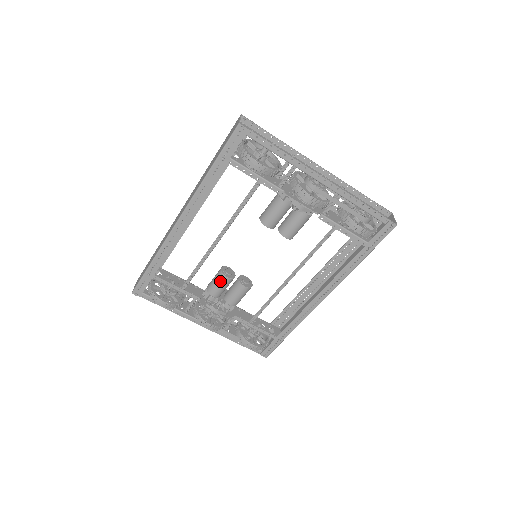
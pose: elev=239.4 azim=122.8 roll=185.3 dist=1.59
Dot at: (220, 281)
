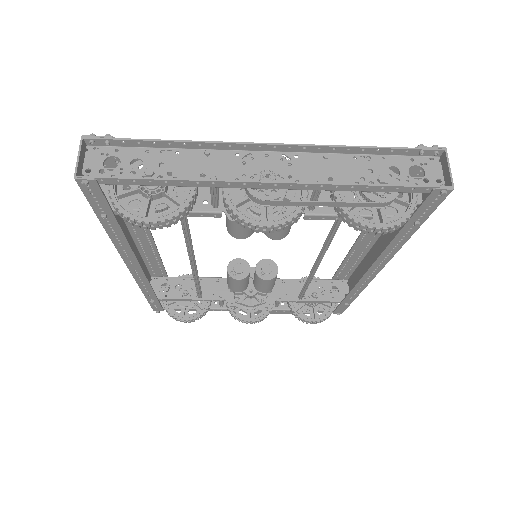
Dot at: (233, 283)
